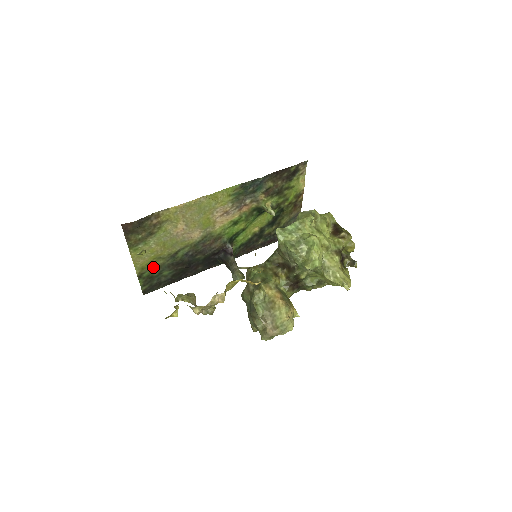
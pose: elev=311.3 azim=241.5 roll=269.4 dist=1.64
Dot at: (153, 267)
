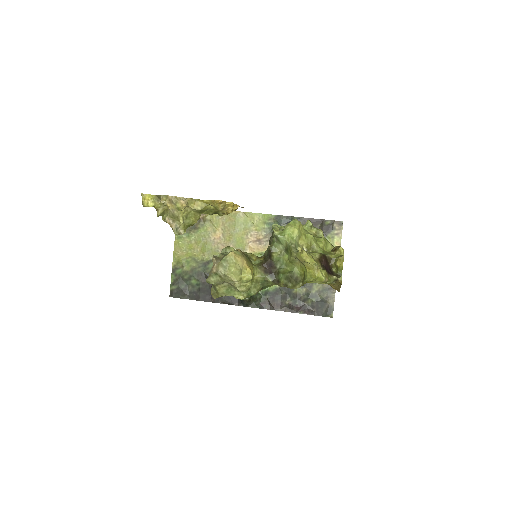
Dot at: (186, 267)
